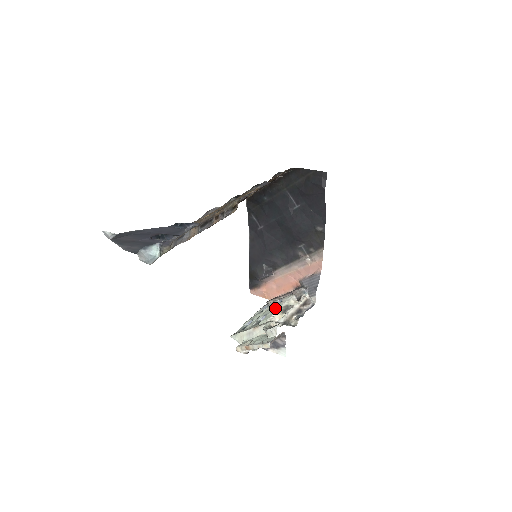
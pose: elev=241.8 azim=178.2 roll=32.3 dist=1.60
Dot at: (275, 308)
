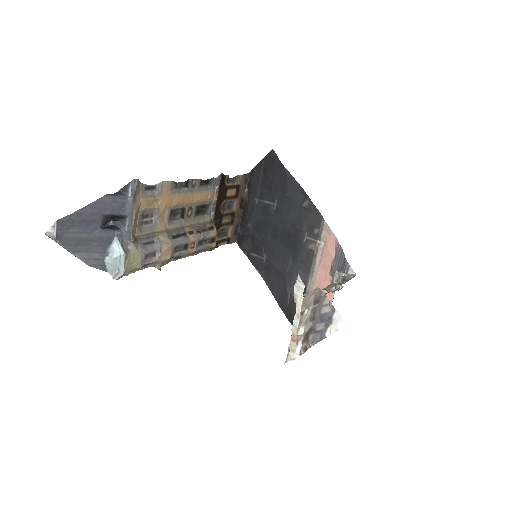
Dot at: occluded
